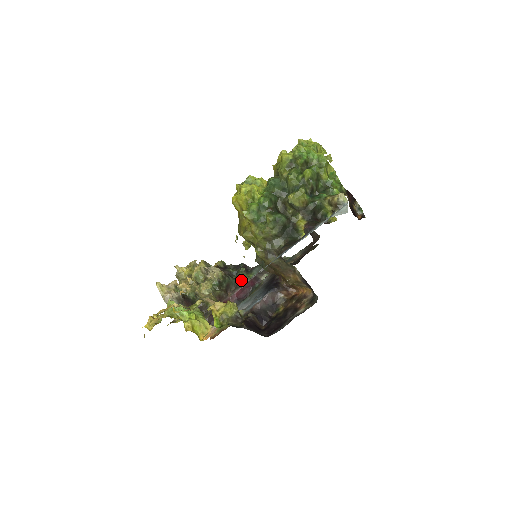
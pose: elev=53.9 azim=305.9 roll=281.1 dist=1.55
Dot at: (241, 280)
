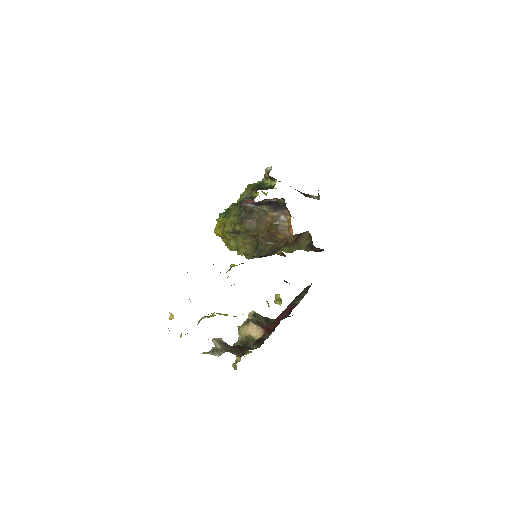
Dot at: occluded
